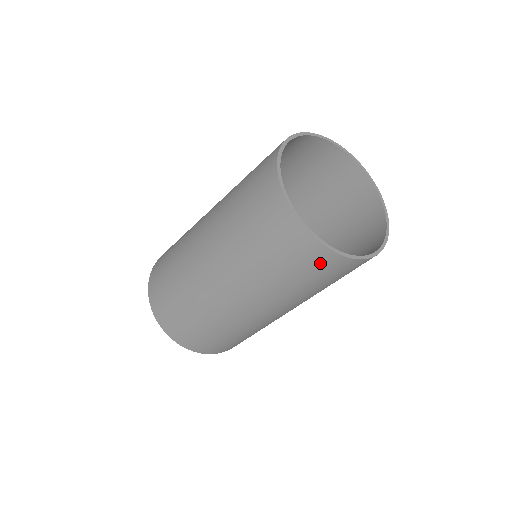
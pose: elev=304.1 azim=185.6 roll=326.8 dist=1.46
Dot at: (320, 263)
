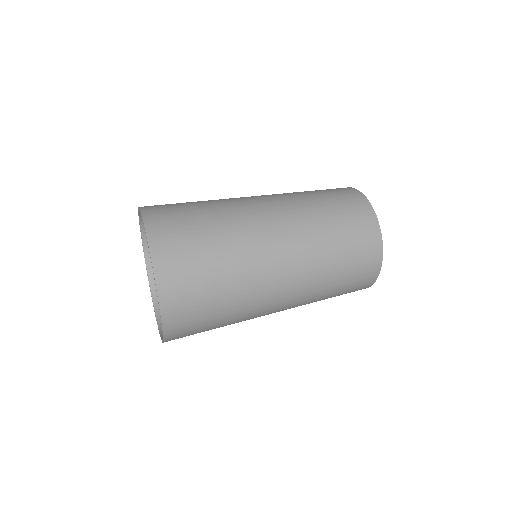
Dot at: (368, 260)
